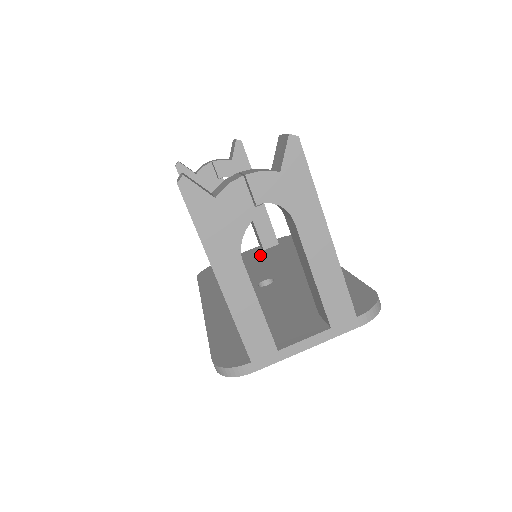
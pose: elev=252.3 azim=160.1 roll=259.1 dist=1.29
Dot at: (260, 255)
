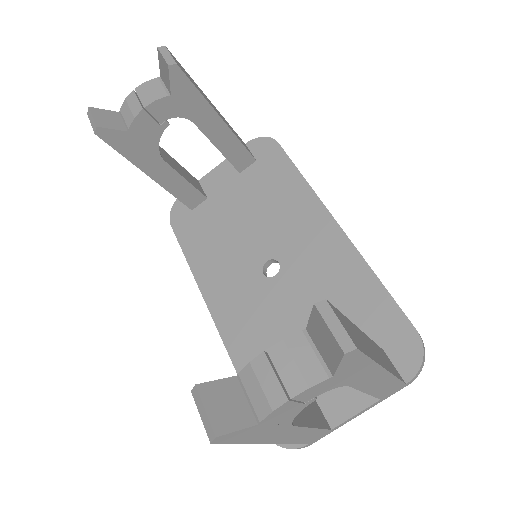
Dot at: (239, 187)
